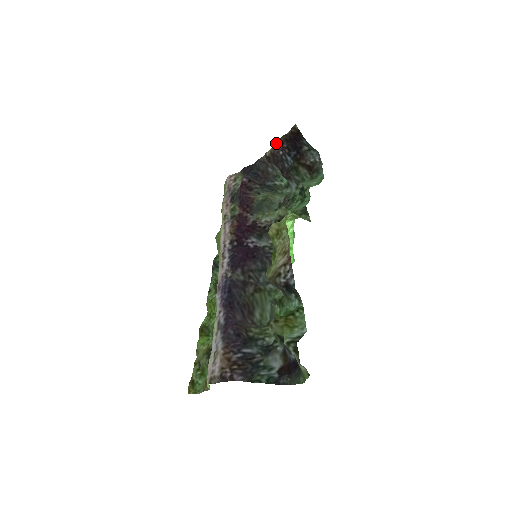
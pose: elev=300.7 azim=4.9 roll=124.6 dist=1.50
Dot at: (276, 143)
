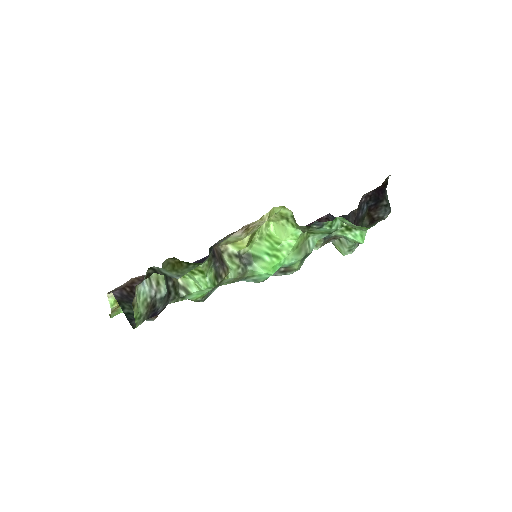
Dot at: occluded
